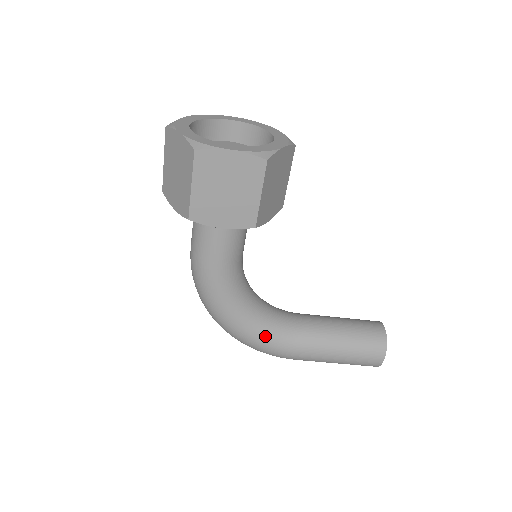
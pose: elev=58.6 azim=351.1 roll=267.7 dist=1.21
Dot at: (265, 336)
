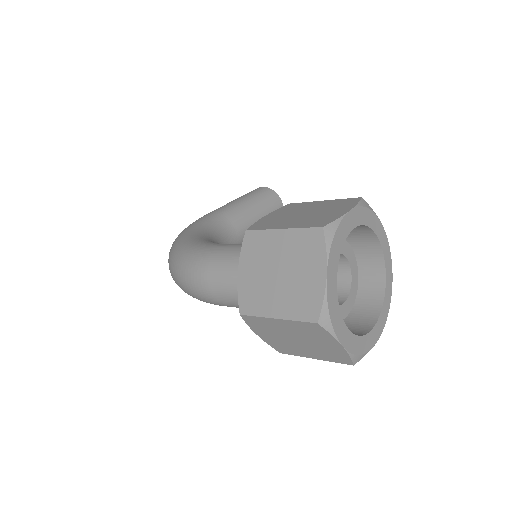
Dot at: occluded
